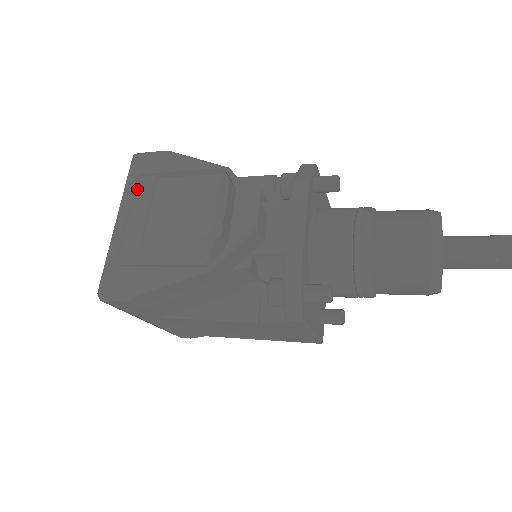
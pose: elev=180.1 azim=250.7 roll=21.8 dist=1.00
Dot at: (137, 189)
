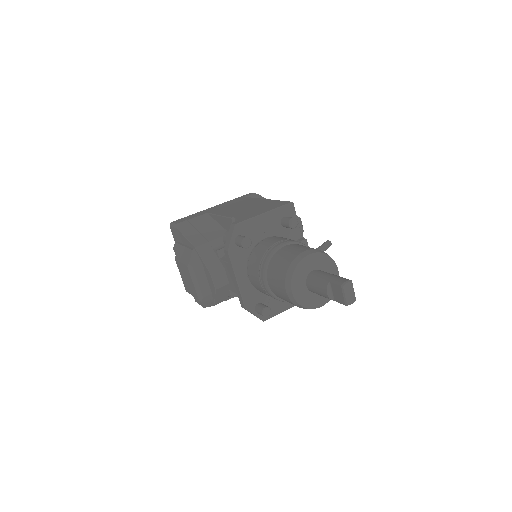
Dot at: occluded
